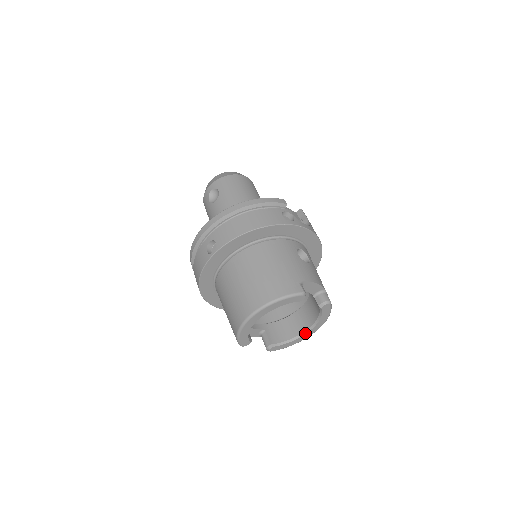
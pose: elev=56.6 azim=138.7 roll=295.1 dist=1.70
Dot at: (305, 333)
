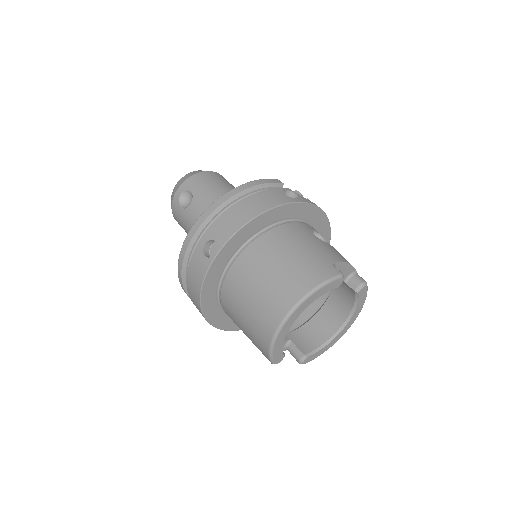
Dot at: (340, 331)
